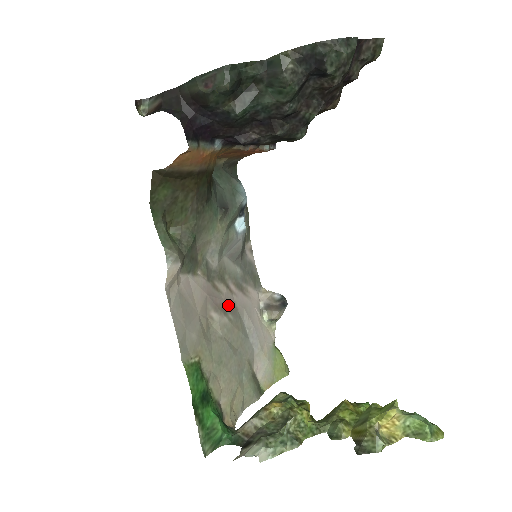
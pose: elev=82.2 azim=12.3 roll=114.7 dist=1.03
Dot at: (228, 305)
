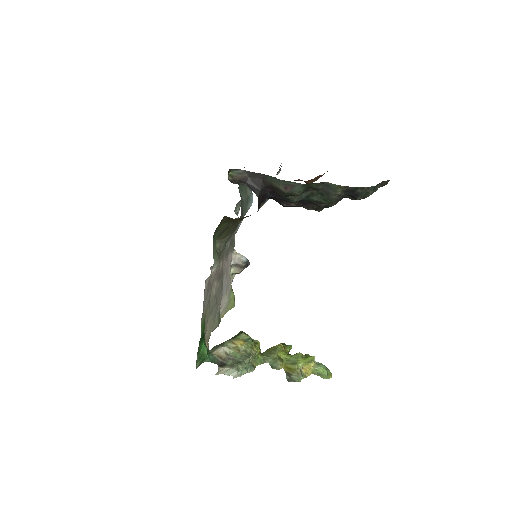
Dot at: (221, 273)
